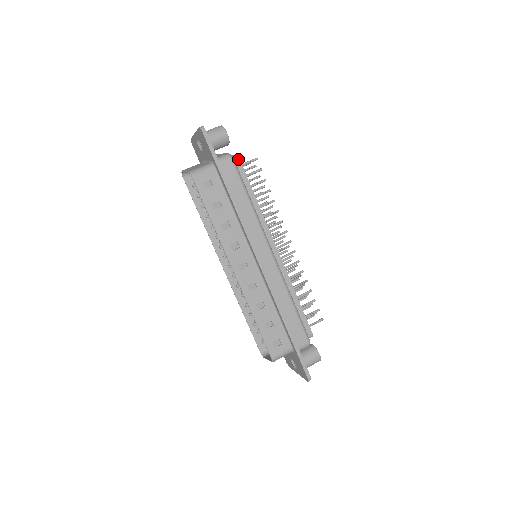
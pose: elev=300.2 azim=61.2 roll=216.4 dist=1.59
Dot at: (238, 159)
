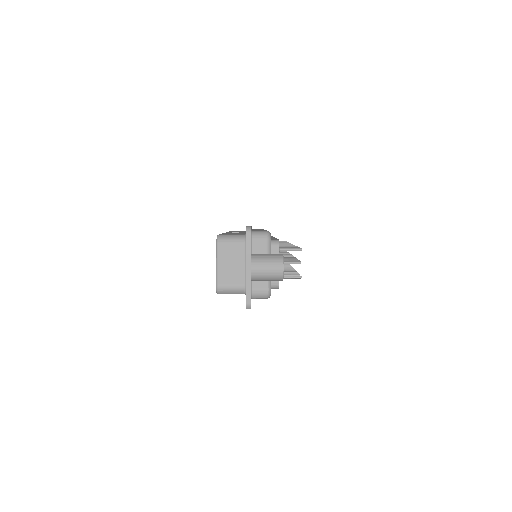
Dot at: occluded
